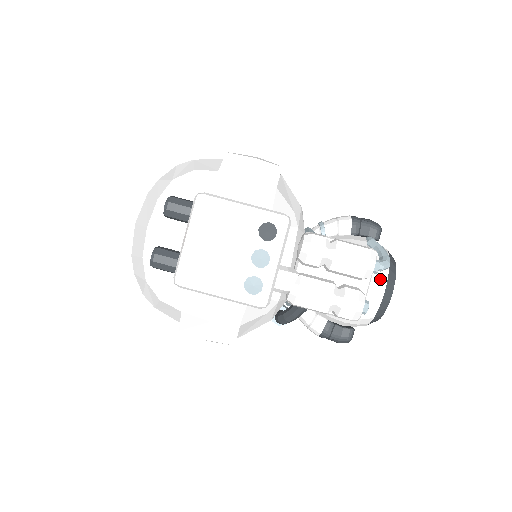
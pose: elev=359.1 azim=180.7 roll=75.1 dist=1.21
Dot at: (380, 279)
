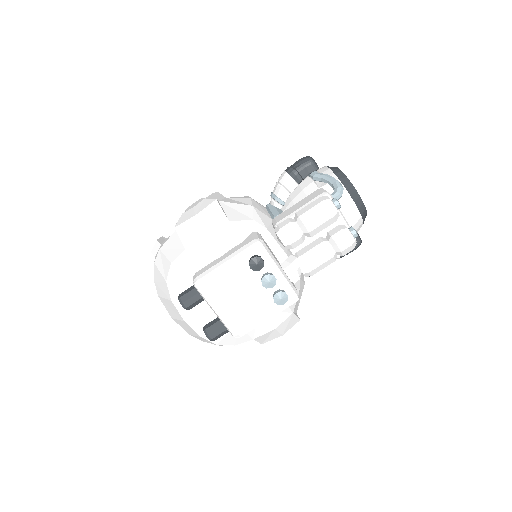
Dot at: (345, 200)
